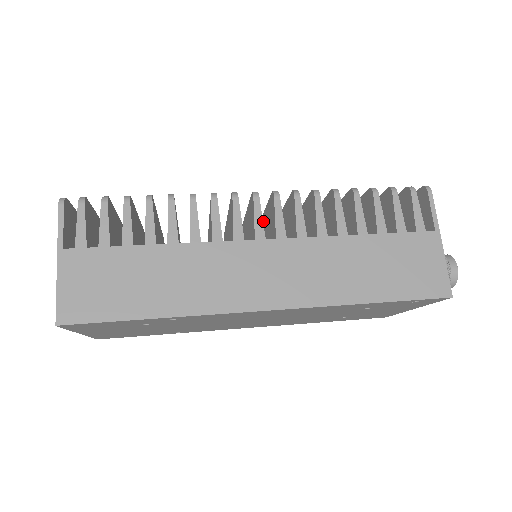
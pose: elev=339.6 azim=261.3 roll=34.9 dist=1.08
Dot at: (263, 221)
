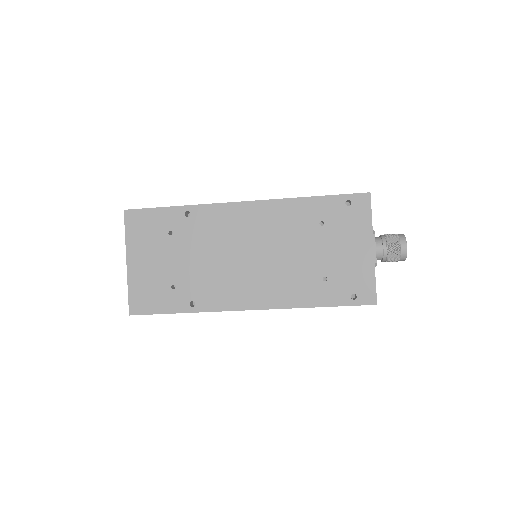
Dot at: occluded
